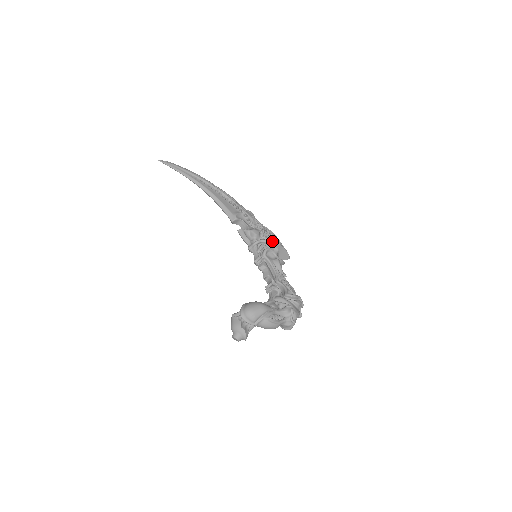
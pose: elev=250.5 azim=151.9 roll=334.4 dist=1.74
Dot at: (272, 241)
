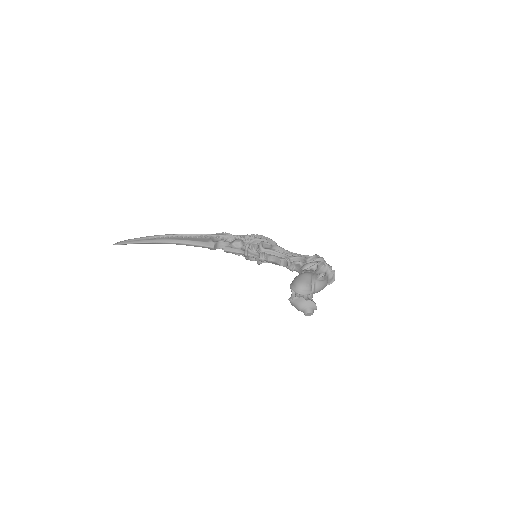
Dot at: occluded
